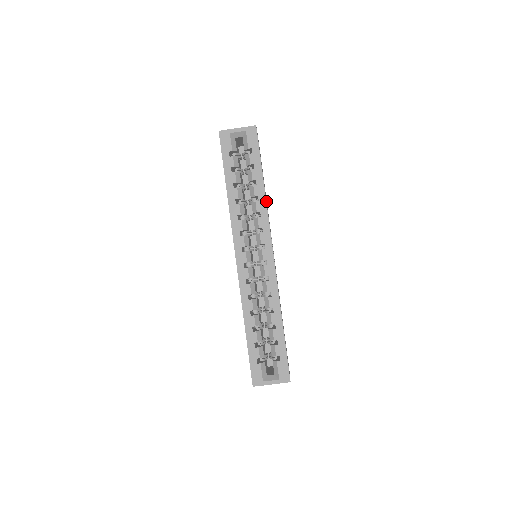
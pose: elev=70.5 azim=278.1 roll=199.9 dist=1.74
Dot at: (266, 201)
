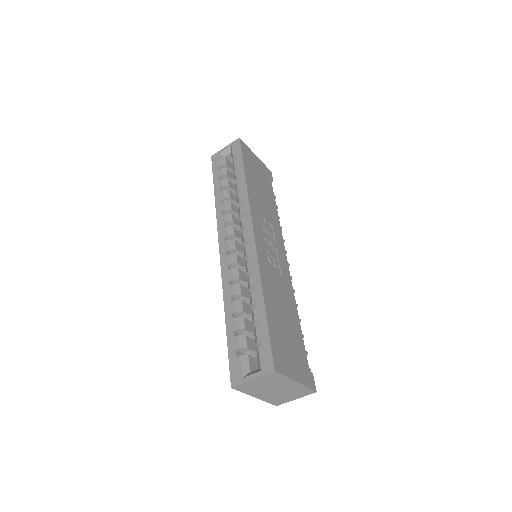
Dot at: (253, 194)
